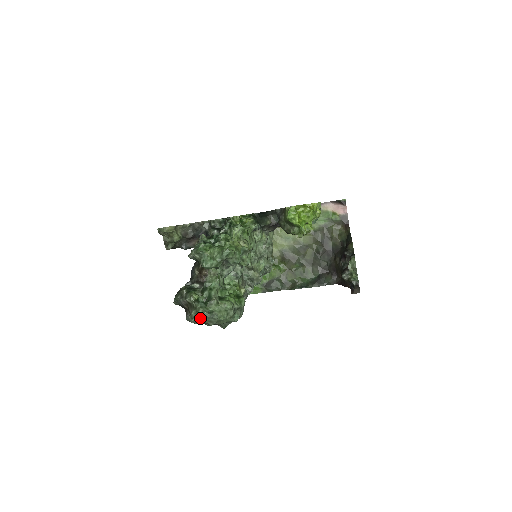
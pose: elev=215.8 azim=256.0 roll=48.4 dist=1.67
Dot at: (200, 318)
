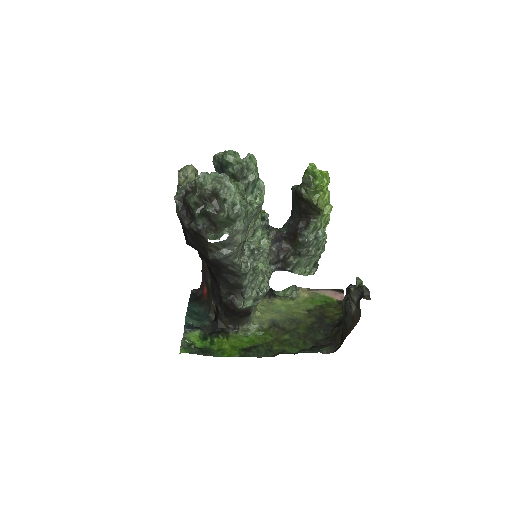
Dot at: (209, 177)
